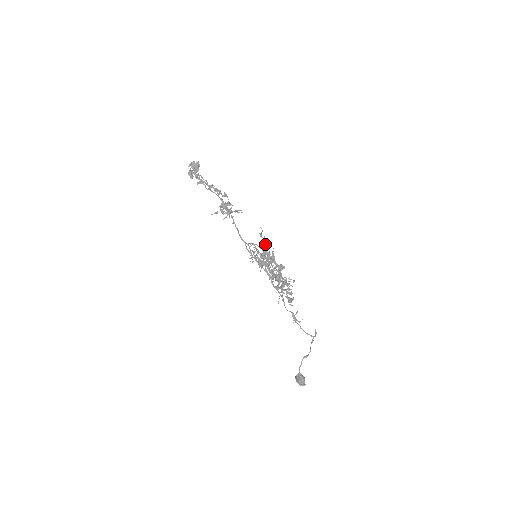
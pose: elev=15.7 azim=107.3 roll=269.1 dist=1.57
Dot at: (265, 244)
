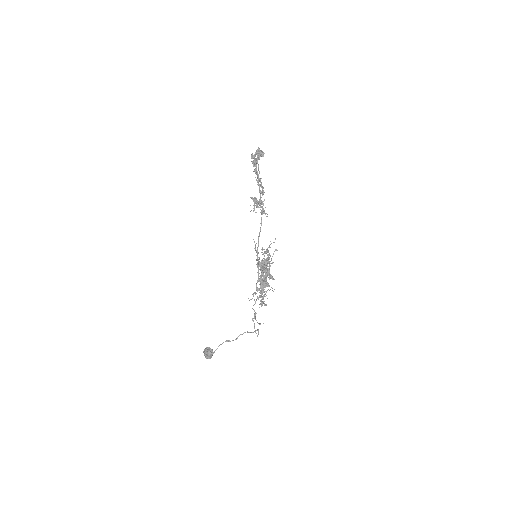
Dot at: (267, 251)
